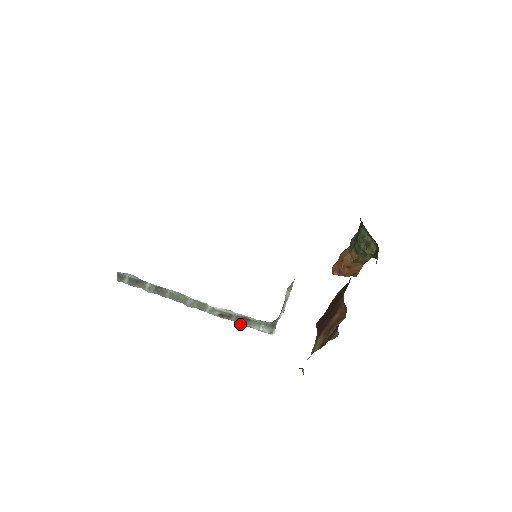
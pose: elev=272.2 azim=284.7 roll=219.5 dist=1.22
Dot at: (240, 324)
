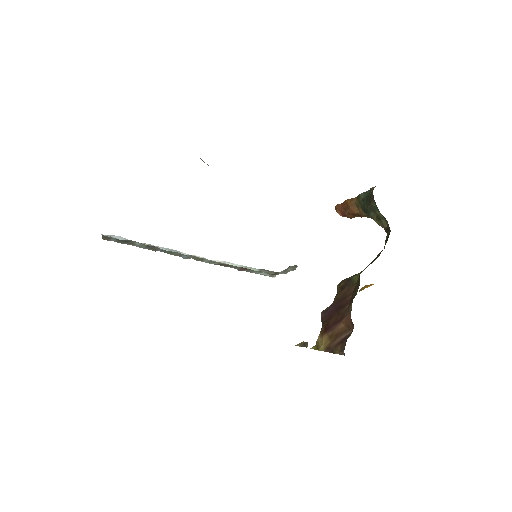
Dot at: occluded
